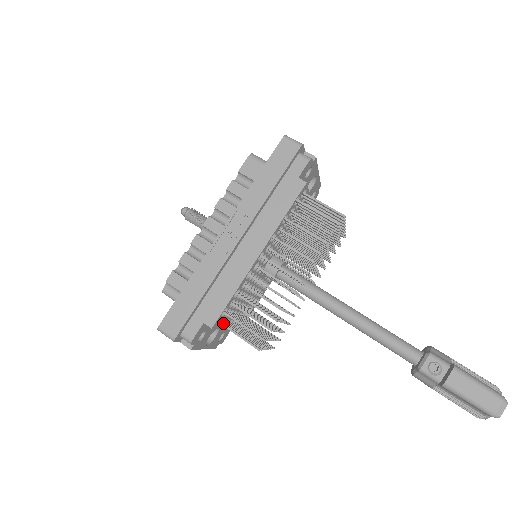
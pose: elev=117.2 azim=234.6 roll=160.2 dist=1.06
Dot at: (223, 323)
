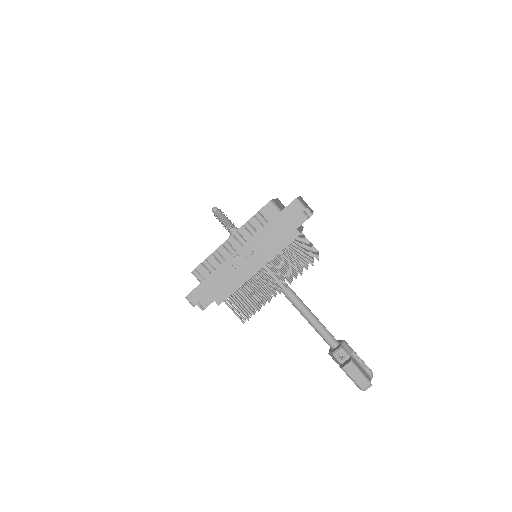
Dot at: (226, 302)
